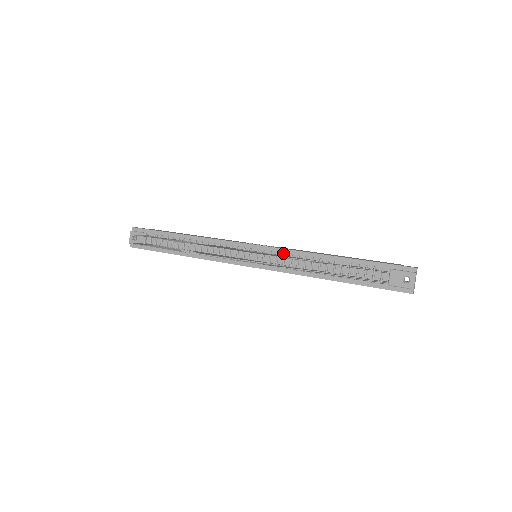
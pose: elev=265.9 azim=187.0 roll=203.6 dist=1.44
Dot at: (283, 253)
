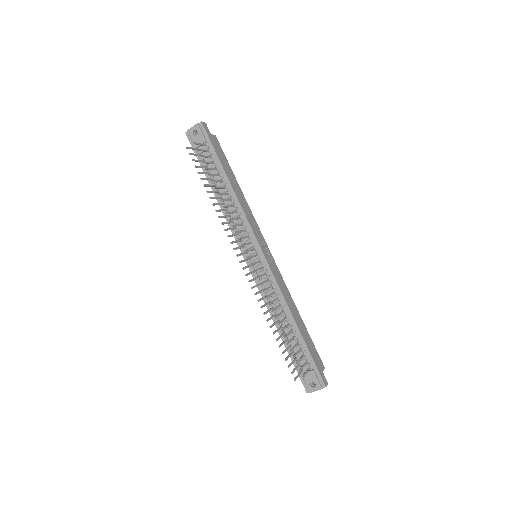
Dot at: (272, 280)
